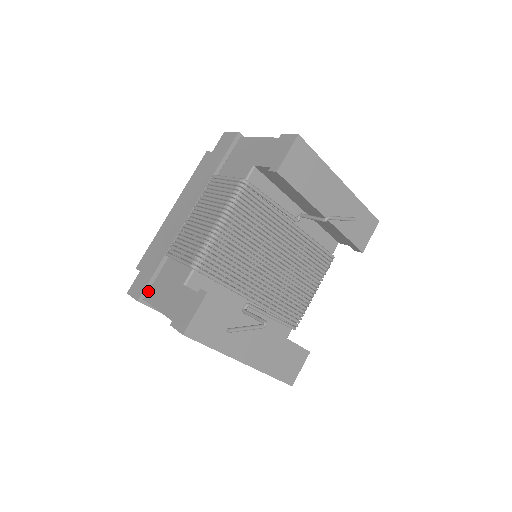
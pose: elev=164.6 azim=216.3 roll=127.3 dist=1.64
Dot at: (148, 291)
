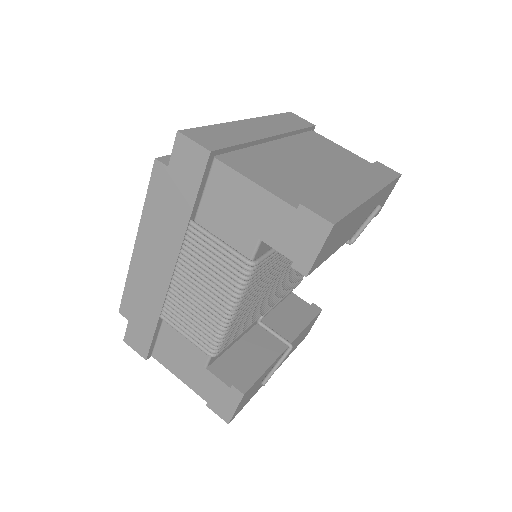
Dot at: (153, 349)
